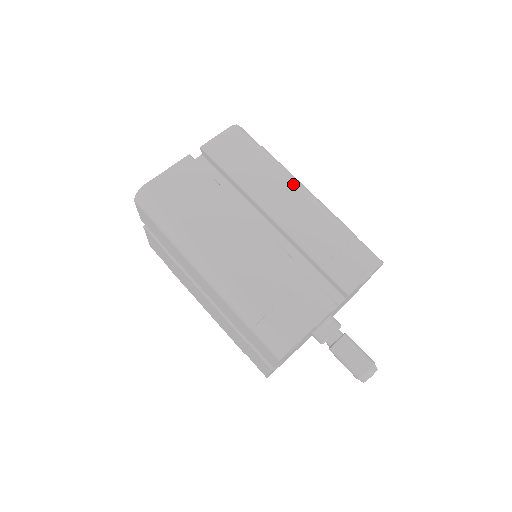
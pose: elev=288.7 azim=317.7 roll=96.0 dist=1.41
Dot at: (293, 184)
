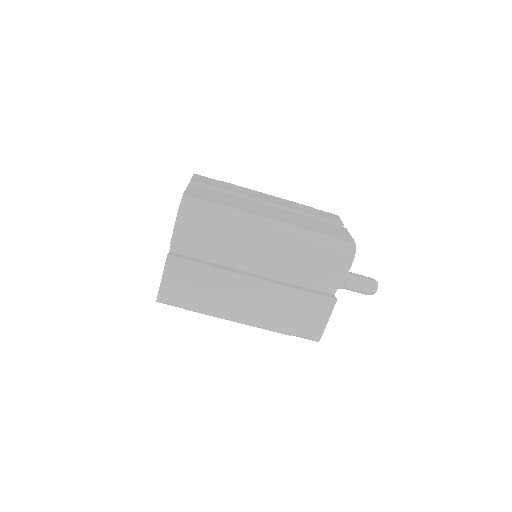
Dot at: (259, 232)
